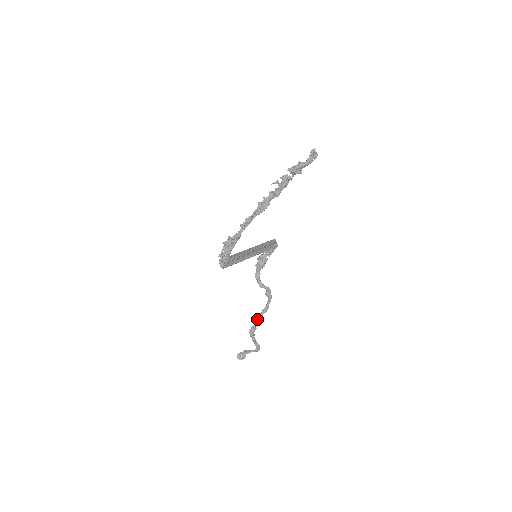
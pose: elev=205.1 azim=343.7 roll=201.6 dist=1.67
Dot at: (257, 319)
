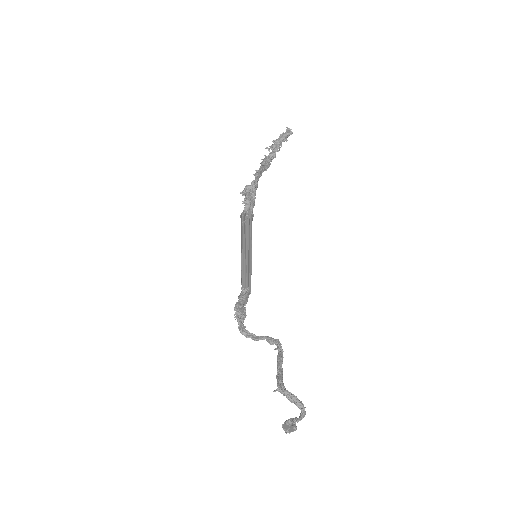
Dot at: (278, 368)
